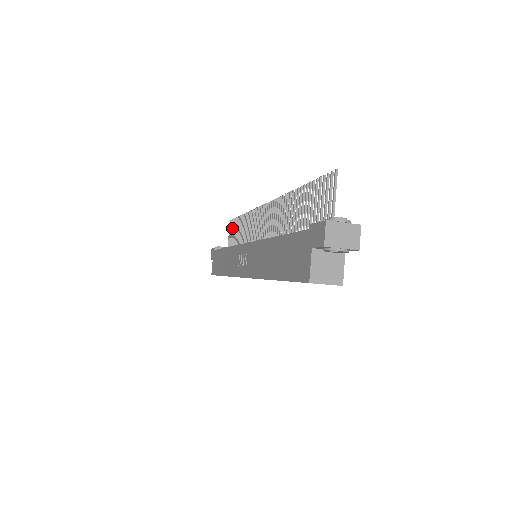
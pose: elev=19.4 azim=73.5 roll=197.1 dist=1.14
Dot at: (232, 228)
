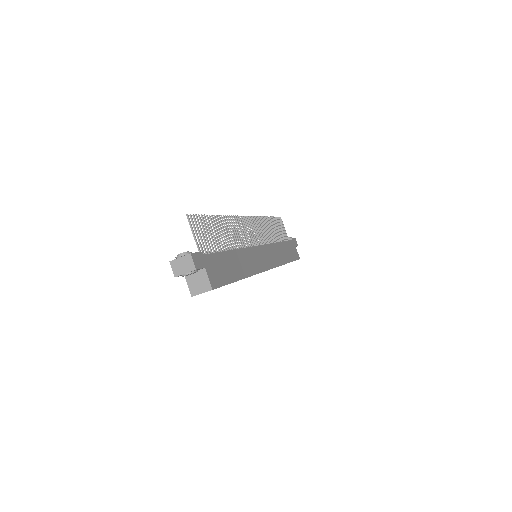
Dot at: (279, 224)
